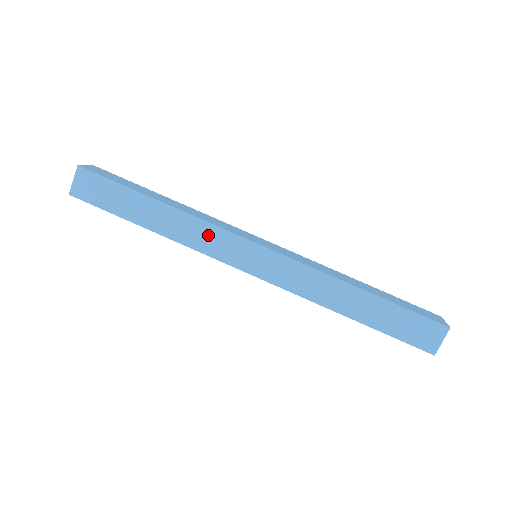
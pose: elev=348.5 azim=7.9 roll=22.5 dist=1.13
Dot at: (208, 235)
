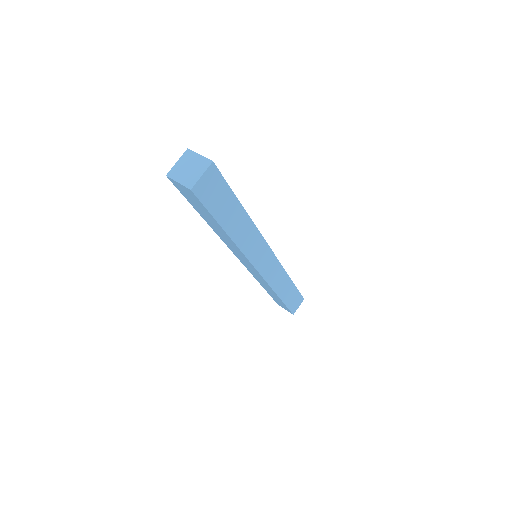
Dot at: (255, 243)
